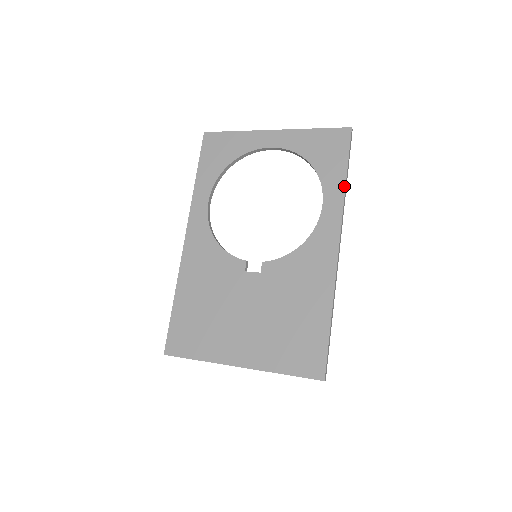
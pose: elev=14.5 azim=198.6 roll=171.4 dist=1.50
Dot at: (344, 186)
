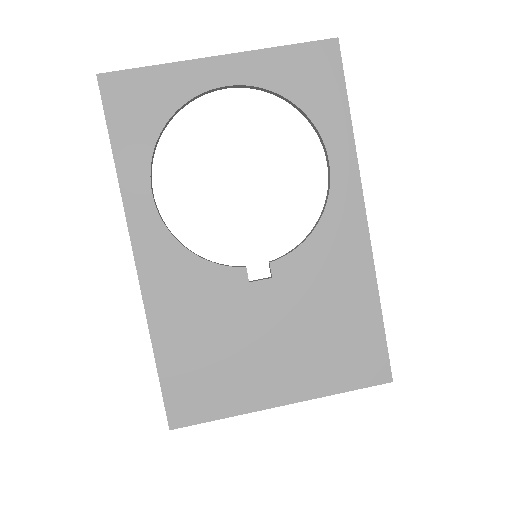
Dot at: (351, 130)
